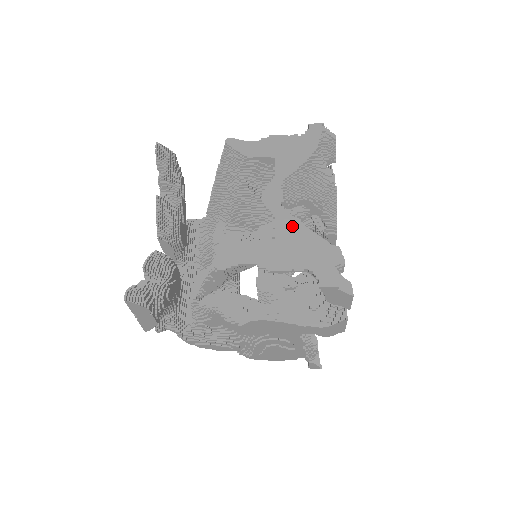
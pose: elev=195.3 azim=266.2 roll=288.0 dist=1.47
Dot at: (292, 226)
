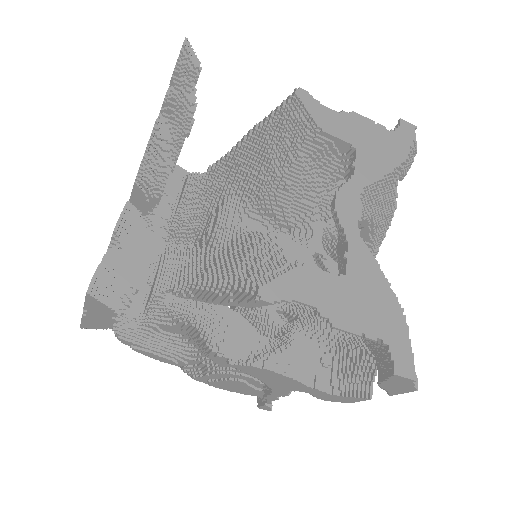
Dot at: (369, 264)
